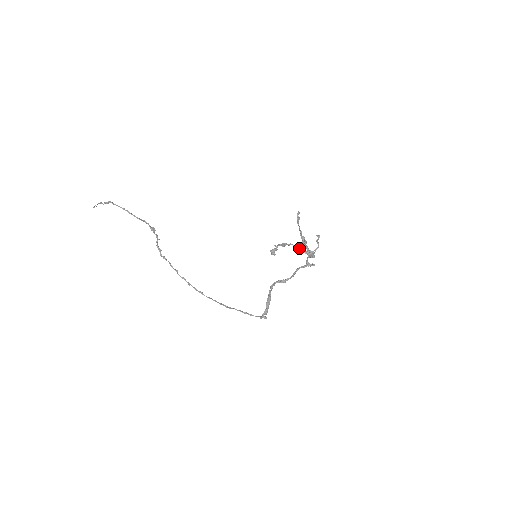
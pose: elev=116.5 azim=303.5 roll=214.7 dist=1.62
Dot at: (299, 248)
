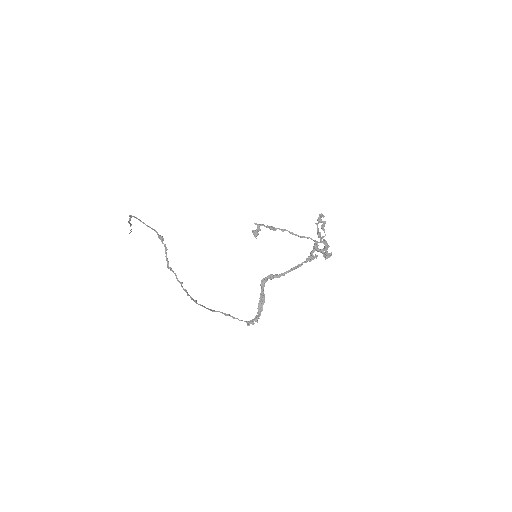
Dot at: (298, 236)
